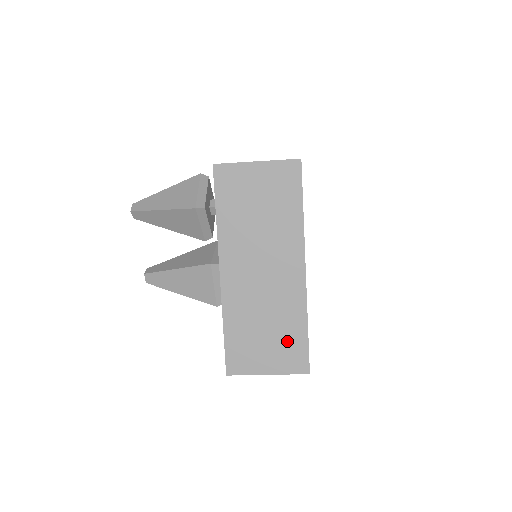
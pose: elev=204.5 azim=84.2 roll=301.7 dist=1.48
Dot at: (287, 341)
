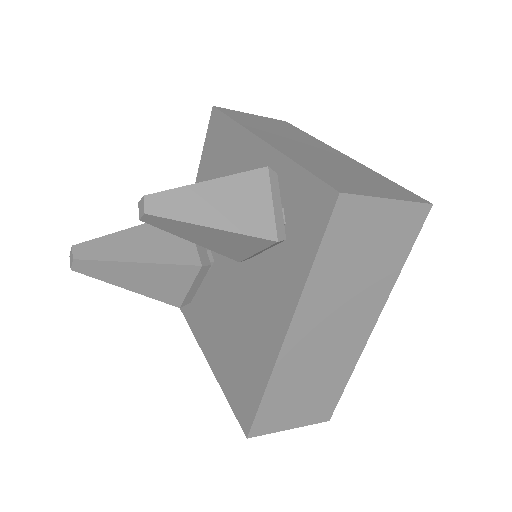
Dot at: (324, 396)
